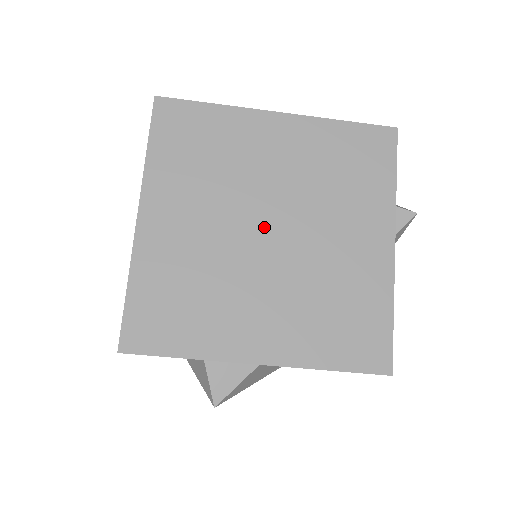
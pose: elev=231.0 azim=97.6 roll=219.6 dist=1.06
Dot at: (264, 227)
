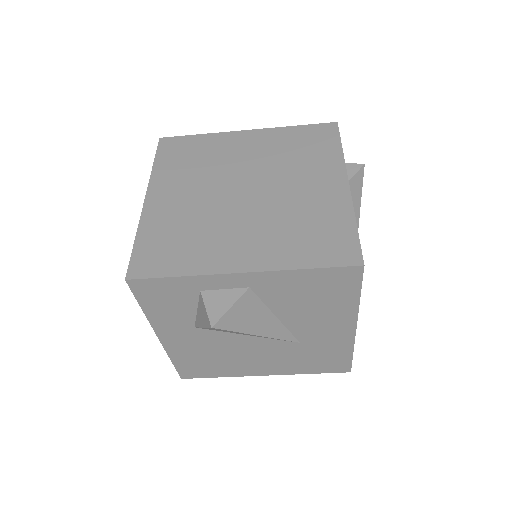
Dot at: (240, 189)
